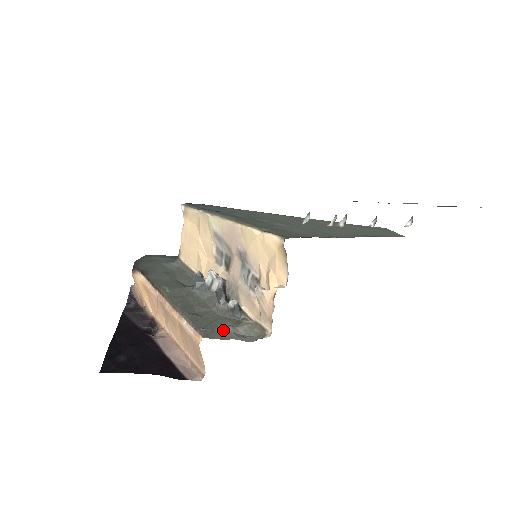
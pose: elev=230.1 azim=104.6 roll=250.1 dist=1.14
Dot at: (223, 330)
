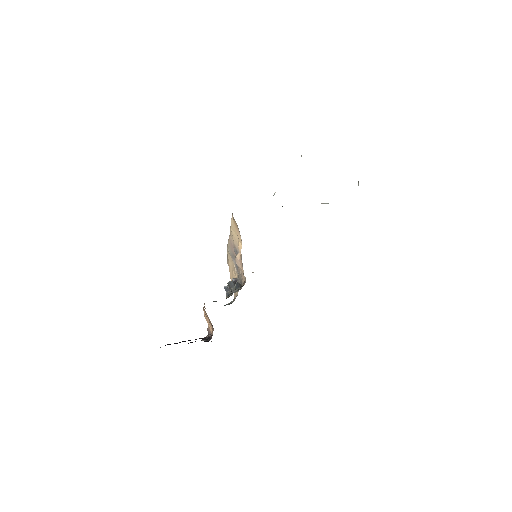
Dot at: occluded
